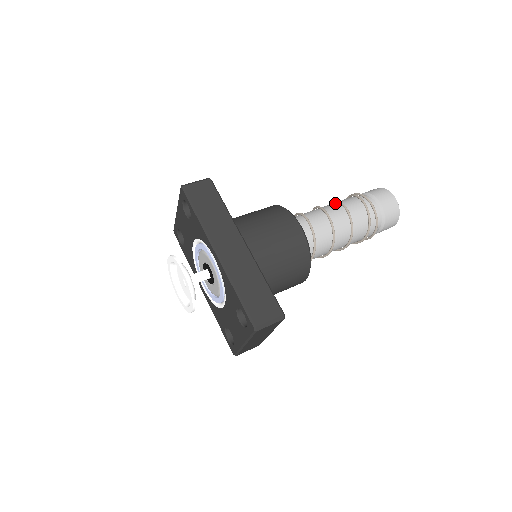
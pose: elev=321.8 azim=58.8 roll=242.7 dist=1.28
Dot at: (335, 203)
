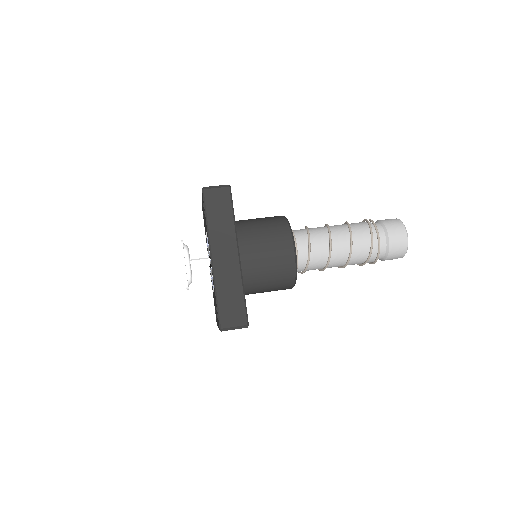
Dot at: (346, 227)
